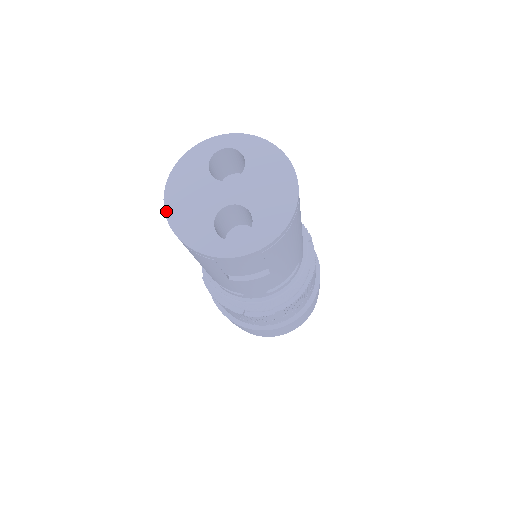
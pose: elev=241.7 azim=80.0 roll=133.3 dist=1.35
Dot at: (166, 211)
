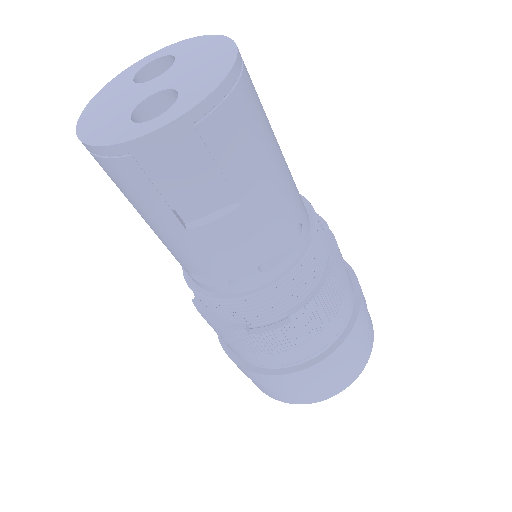
Dot at: (77, 128)
